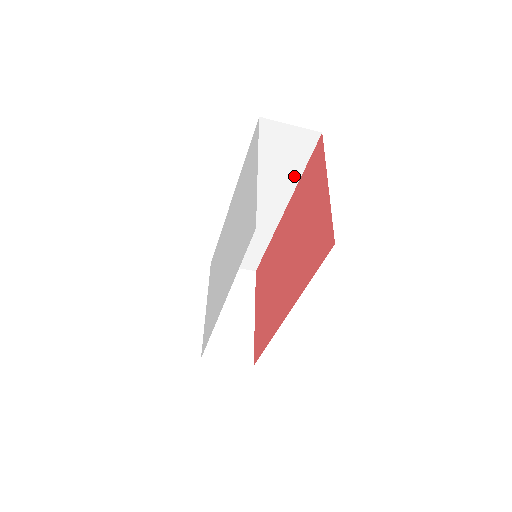
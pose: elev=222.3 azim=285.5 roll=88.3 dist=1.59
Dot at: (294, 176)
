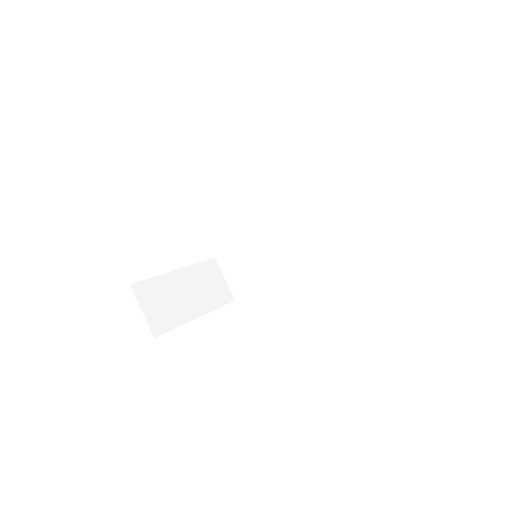
Dot at: (343, 242)
